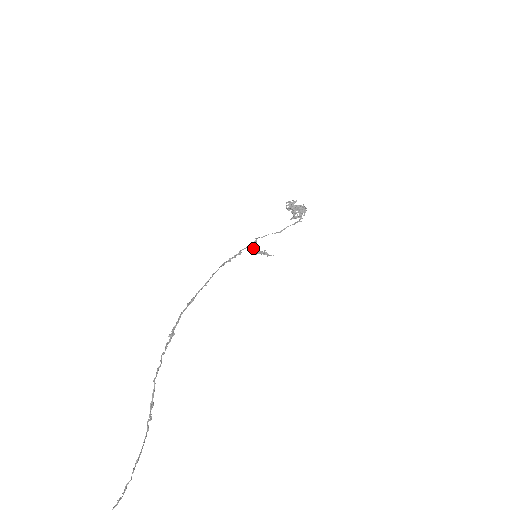
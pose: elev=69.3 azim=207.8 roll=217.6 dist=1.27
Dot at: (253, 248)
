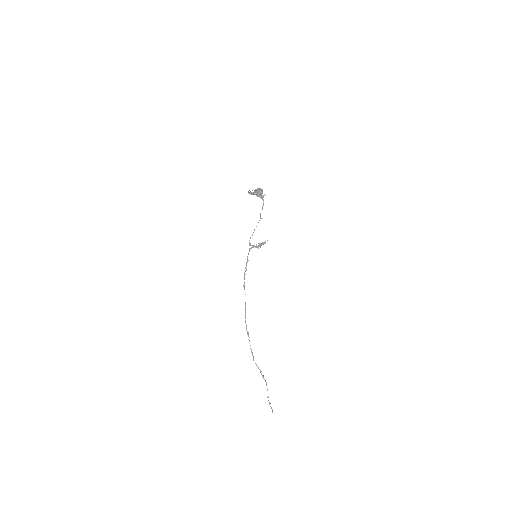
Dot at: (253, 247)
